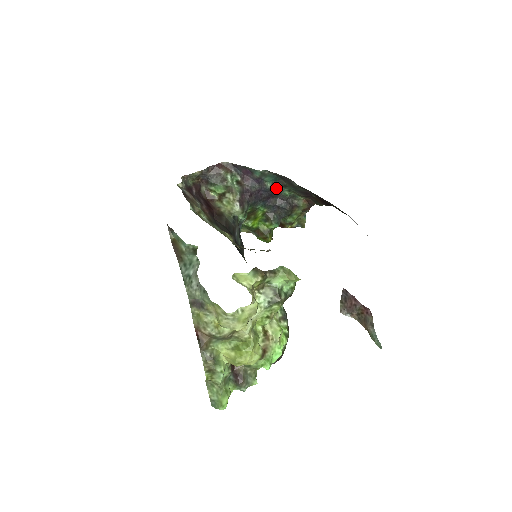
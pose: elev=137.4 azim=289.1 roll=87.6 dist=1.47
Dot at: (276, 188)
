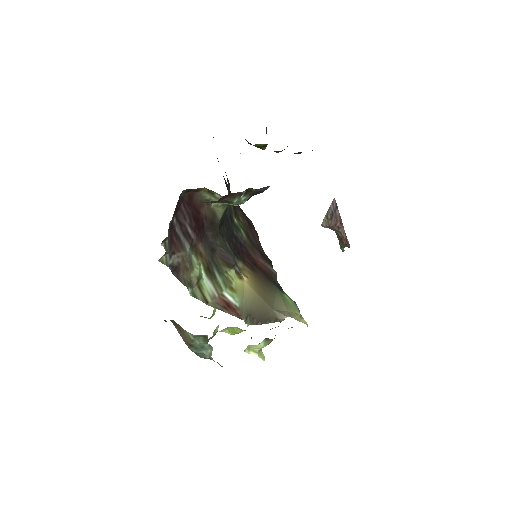
Dot at: occluded
